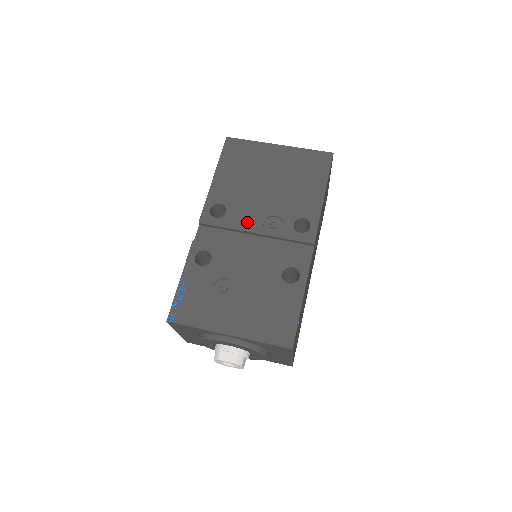
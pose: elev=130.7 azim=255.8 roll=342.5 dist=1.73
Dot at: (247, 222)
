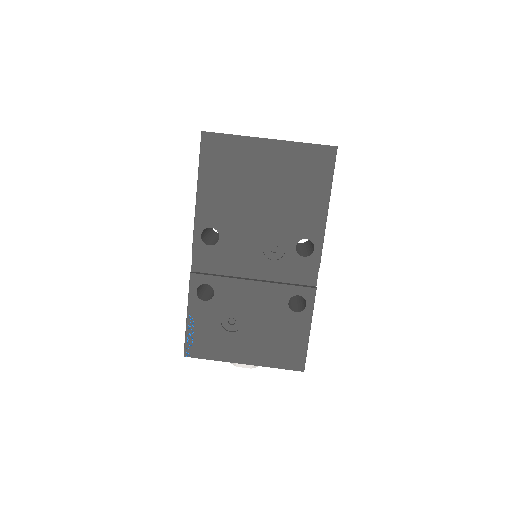
Dot at: (245, 248)
